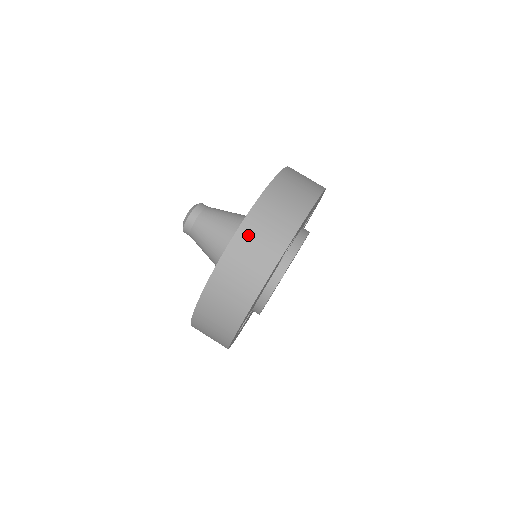
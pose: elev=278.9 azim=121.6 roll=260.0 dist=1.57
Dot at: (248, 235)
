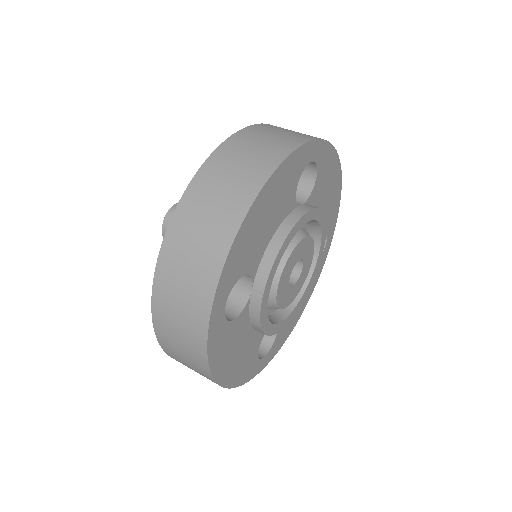
Dot at: (261, 130)
